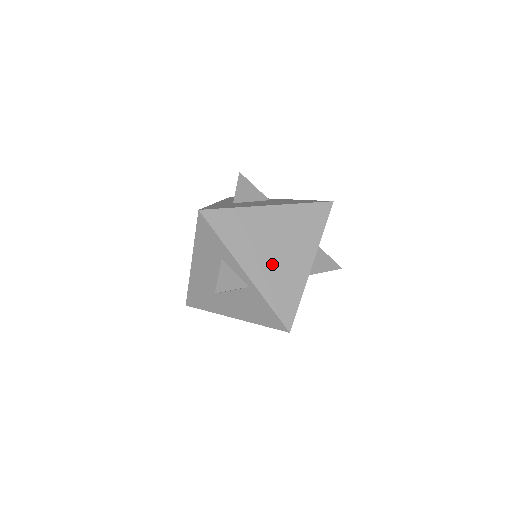
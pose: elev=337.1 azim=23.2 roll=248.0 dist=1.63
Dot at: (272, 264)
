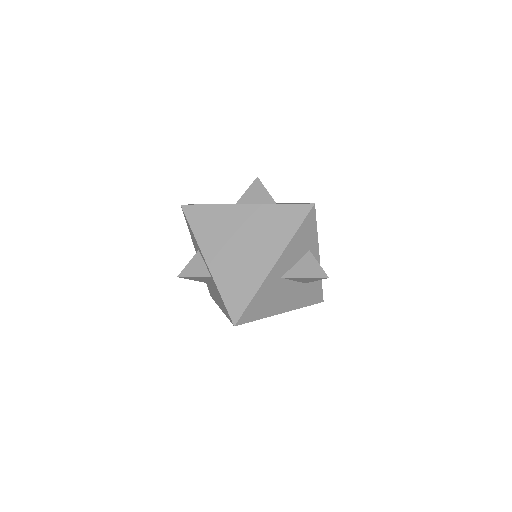
Dot at: (233, 259)
